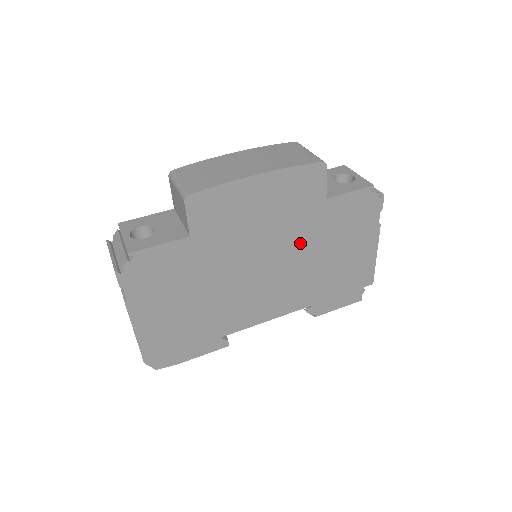
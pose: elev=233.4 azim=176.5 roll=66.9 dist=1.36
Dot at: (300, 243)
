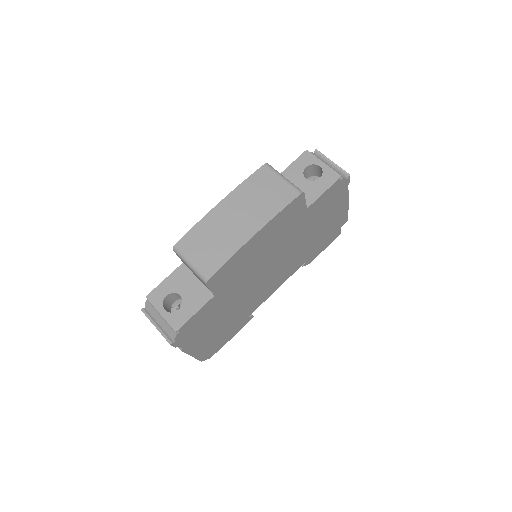
Dot at: (292, 242)
